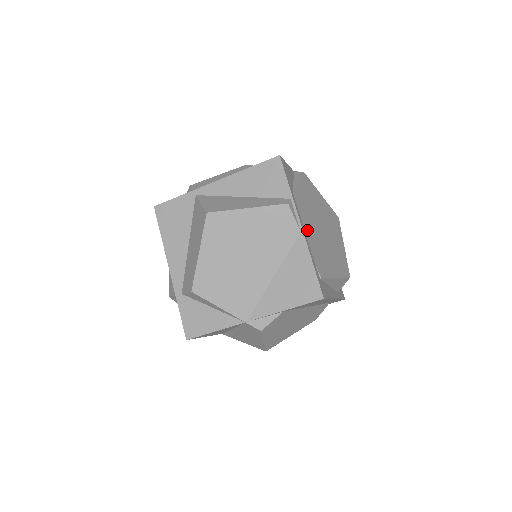
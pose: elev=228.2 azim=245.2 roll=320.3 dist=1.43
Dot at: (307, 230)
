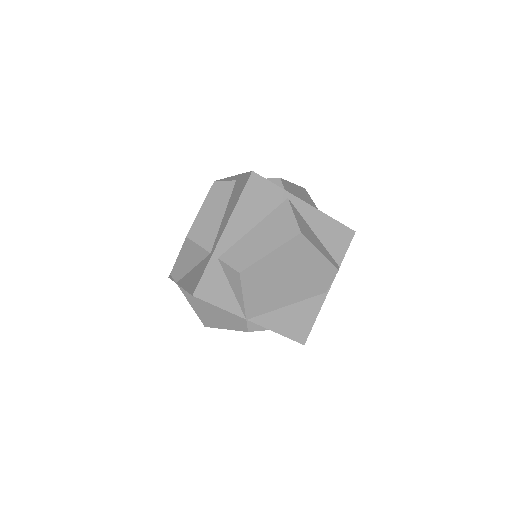
Dot at: occluded
